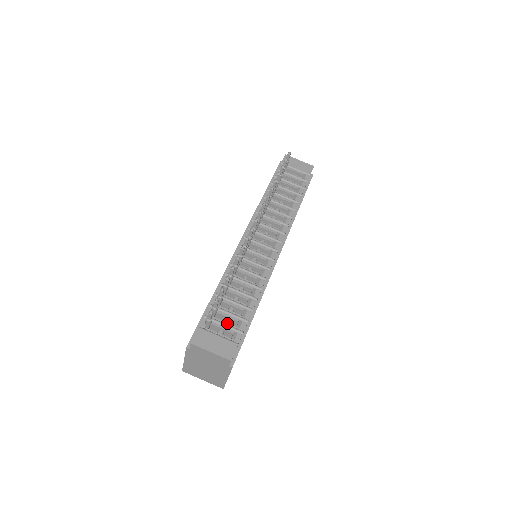
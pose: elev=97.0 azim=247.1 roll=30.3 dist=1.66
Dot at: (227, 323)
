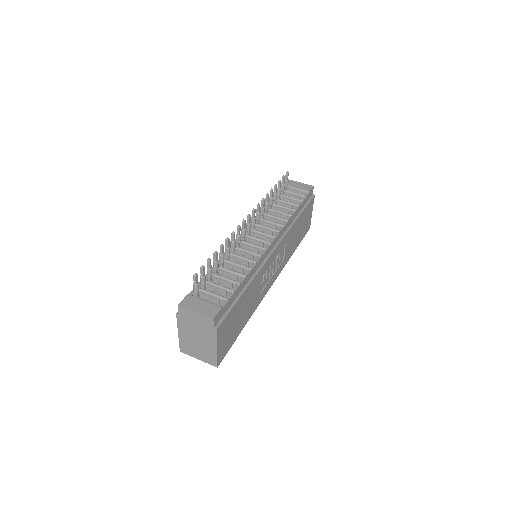
Dot at: (215, 292)
